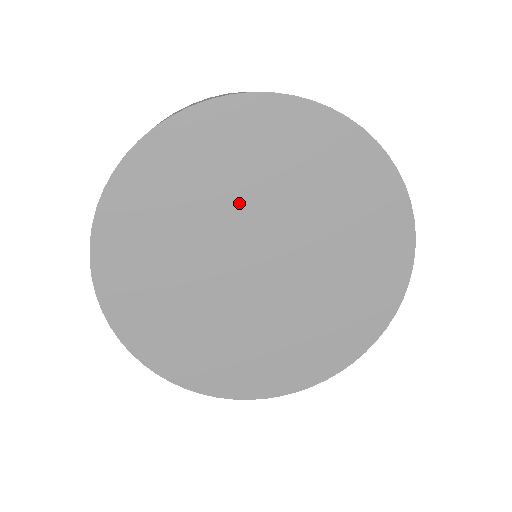
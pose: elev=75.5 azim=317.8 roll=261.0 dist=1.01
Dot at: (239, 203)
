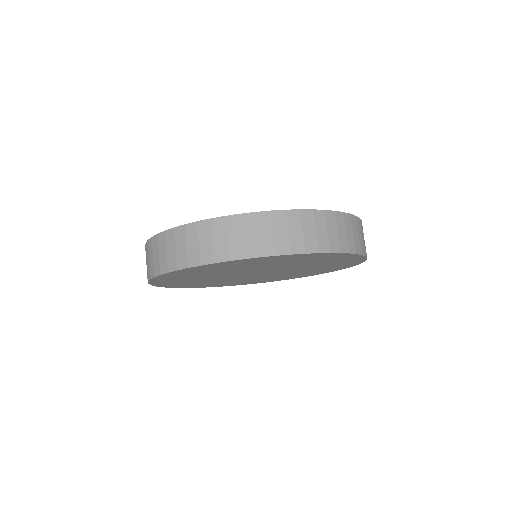
Dot at: (263, 267)
